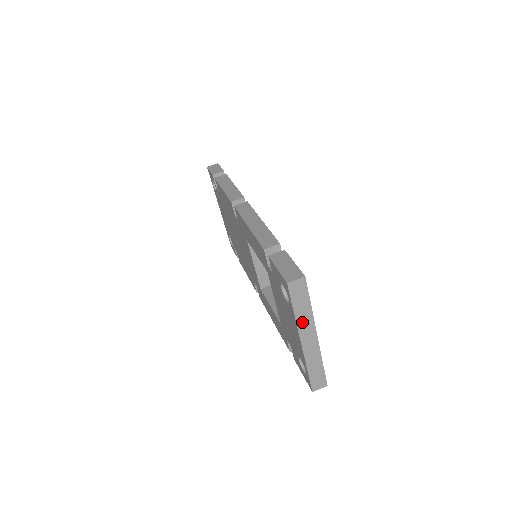
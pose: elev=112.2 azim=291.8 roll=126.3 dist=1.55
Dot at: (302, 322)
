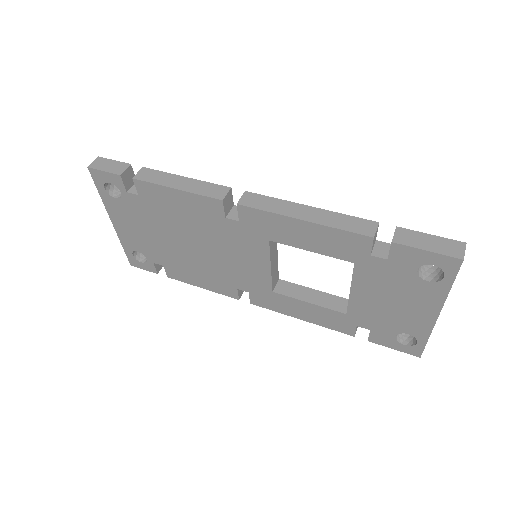
Dot at: occluded
